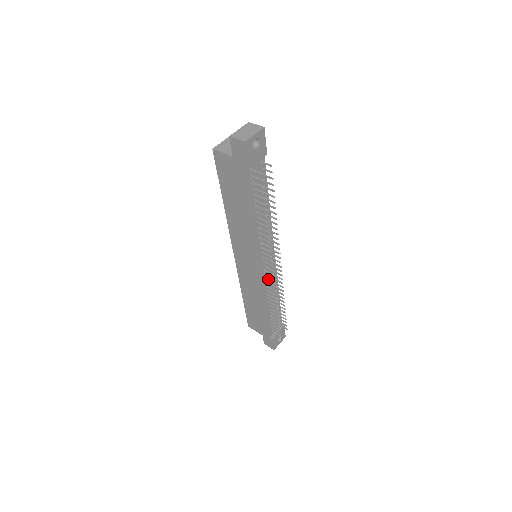
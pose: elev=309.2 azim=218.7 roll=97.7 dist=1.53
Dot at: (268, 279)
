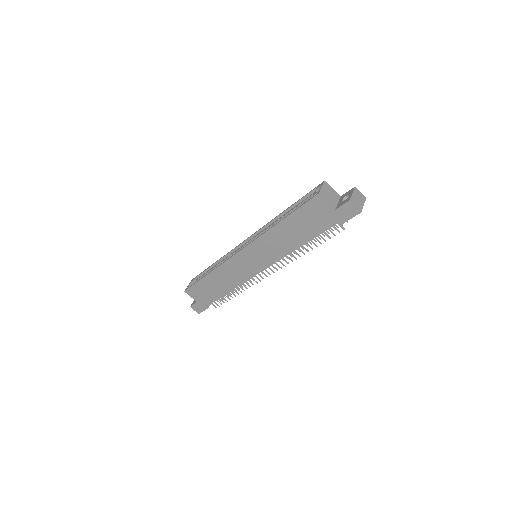
Dot at: (256, 276)
